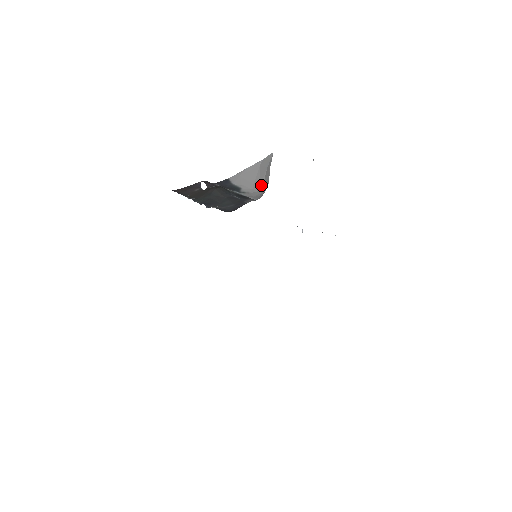
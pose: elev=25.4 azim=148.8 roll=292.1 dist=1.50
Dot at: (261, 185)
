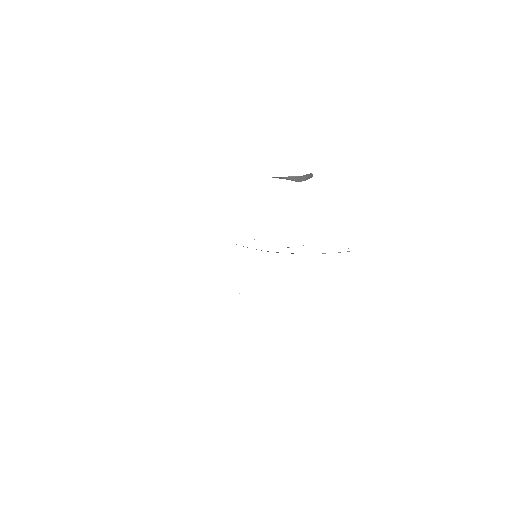
Dot at: (303, 180)
